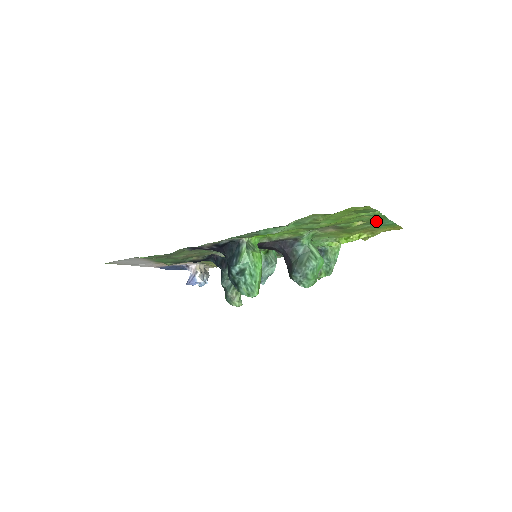
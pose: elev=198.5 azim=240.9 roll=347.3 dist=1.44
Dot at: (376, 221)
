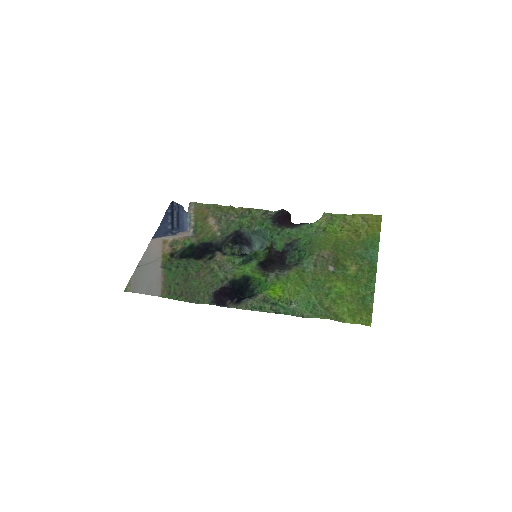
Dot at: (366, 261)
